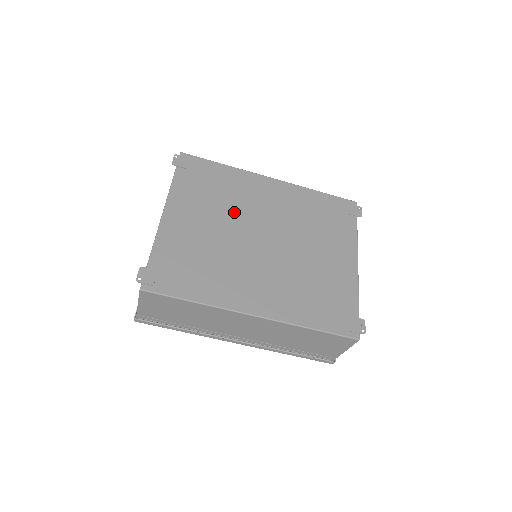
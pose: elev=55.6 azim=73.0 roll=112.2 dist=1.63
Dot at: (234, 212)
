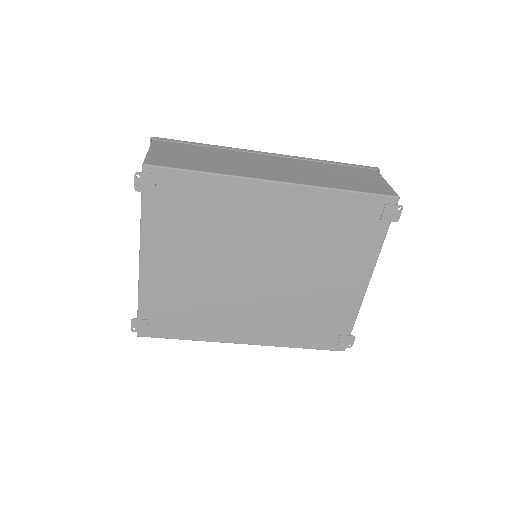
Dot at: (223, 245)
